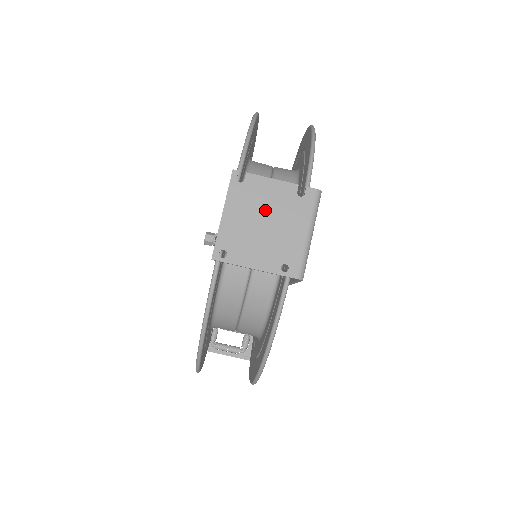
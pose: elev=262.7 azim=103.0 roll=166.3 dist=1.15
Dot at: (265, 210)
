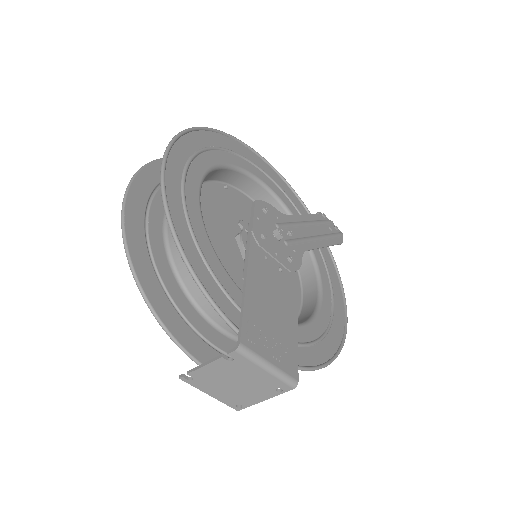
Dot at: (226, 379)
